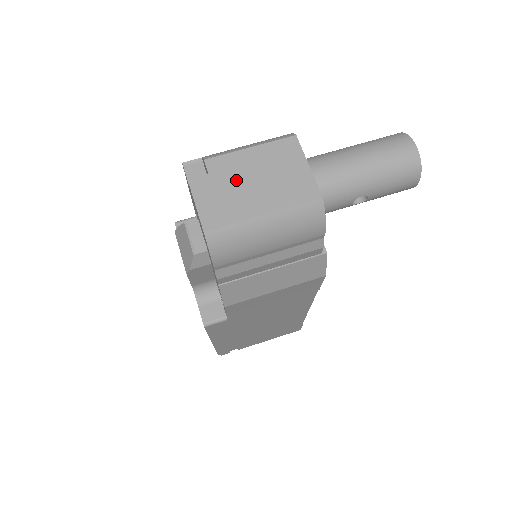
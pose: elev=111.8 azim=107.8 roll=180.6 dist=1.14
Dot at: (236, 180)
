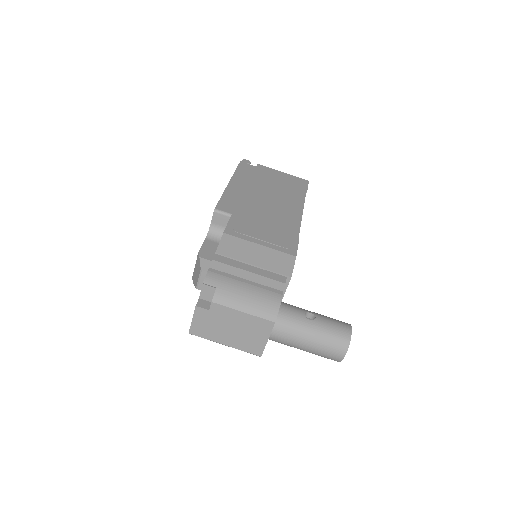
Dot at: (222, 322)
